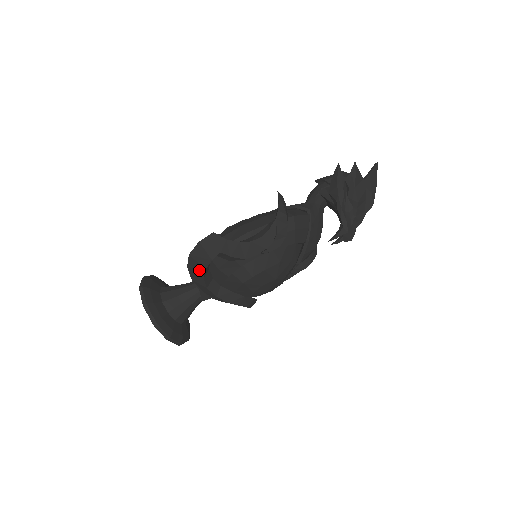
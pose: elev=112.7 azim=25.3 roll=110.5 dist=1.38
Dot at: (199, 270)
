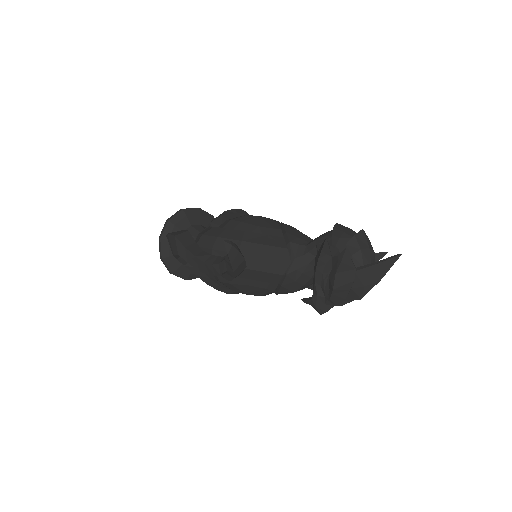
Dot at: occluded
